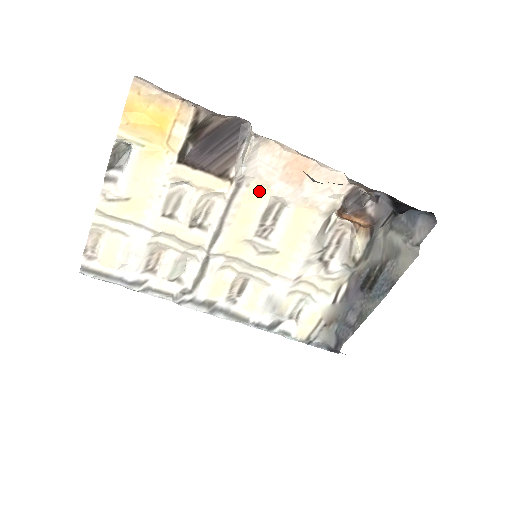
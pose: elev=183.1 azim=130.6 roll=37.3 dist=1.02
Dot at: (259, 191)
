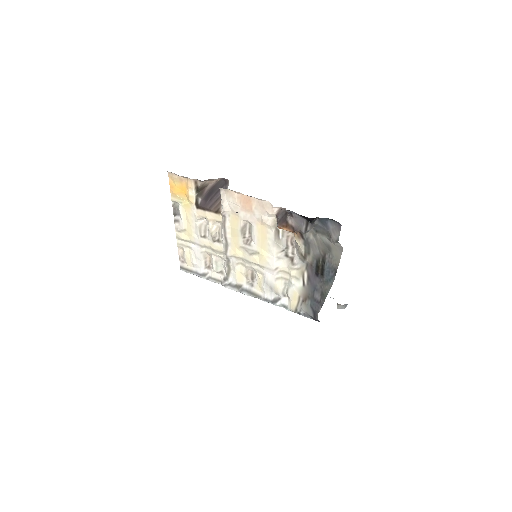
Dot at: (235, 218)
